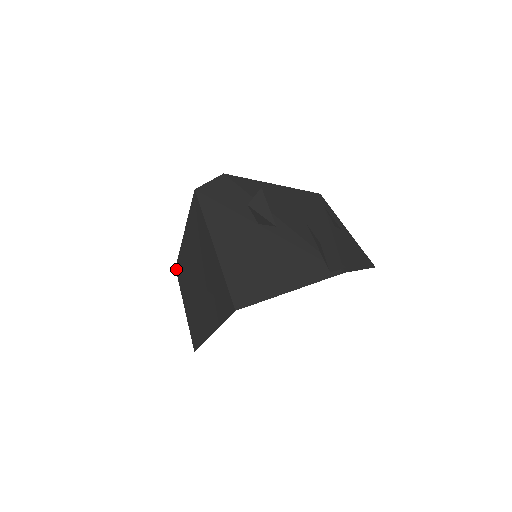
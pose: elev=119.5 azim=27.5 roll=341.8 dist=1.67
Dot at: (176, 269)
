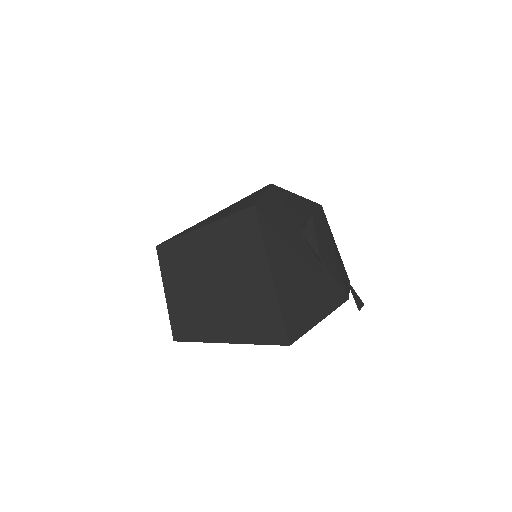
Dot at: (158, 249)
